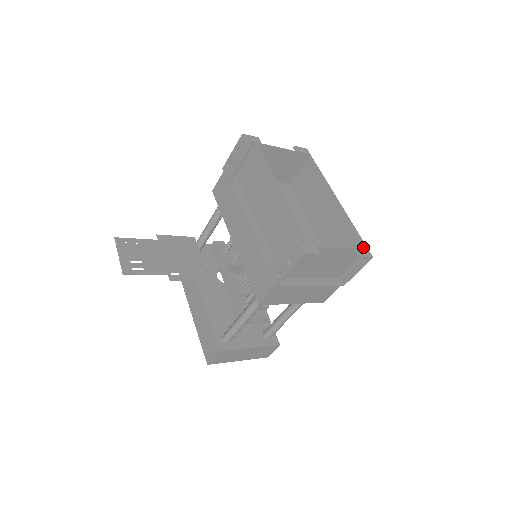
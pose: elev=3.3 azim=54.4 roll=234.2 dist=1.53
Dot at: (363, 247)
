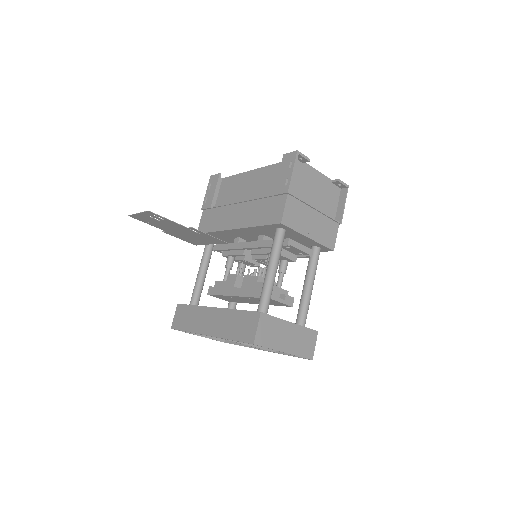
Dot at: occluded
